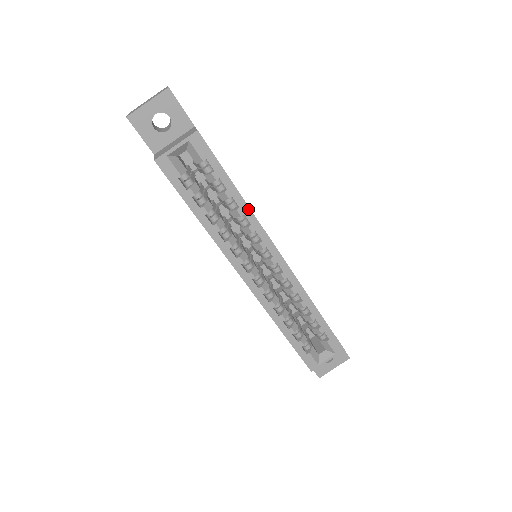
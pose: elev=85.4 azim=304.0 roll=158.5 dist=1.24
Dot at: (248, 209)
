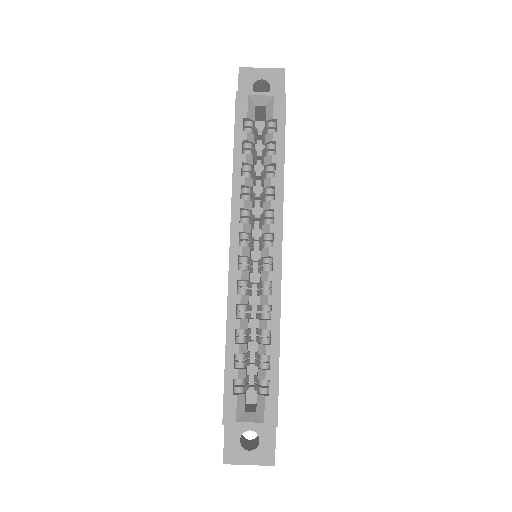
Dot at: (282, 184)
